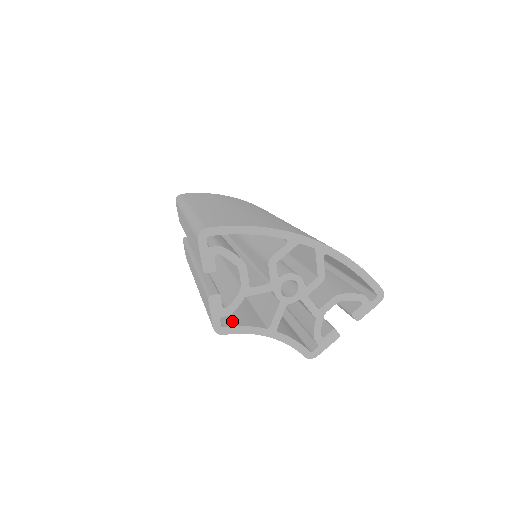
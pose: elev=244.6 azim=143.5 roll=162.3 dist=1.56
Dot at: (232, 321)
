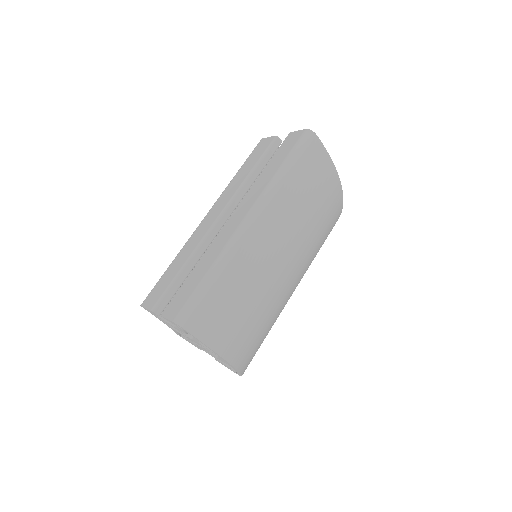
Dot at: occluded
